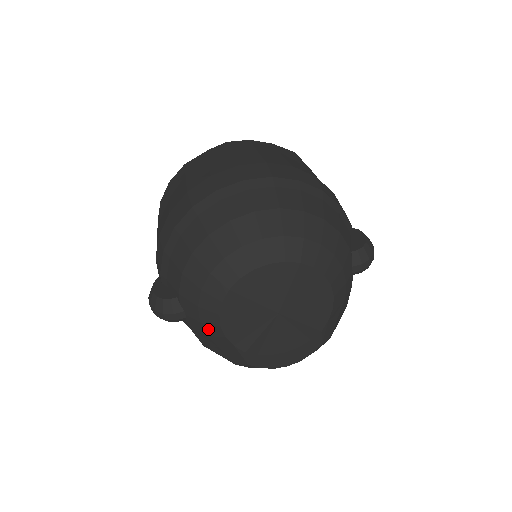
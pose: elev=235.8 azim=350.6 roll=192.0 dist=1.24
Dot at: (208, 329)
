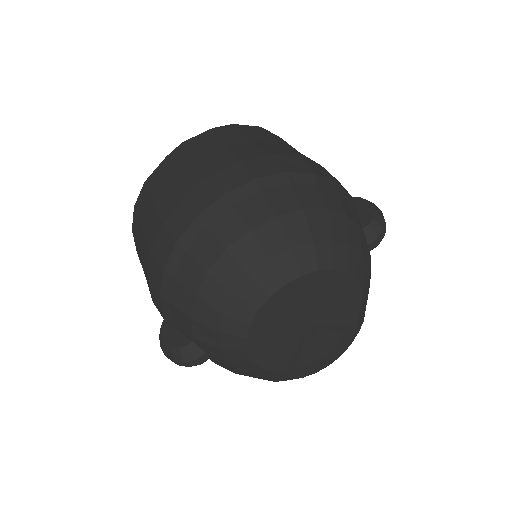
Dot at: (238, 365)
